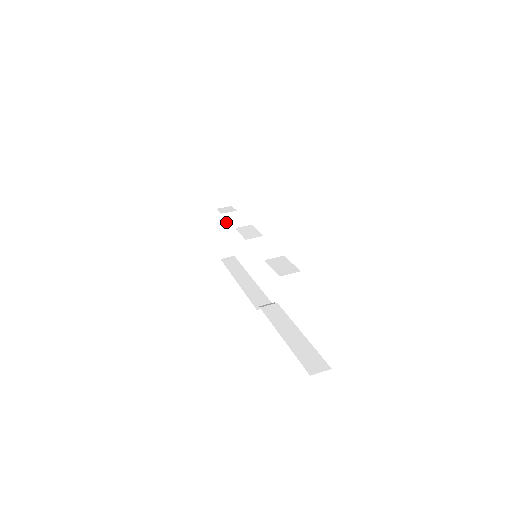
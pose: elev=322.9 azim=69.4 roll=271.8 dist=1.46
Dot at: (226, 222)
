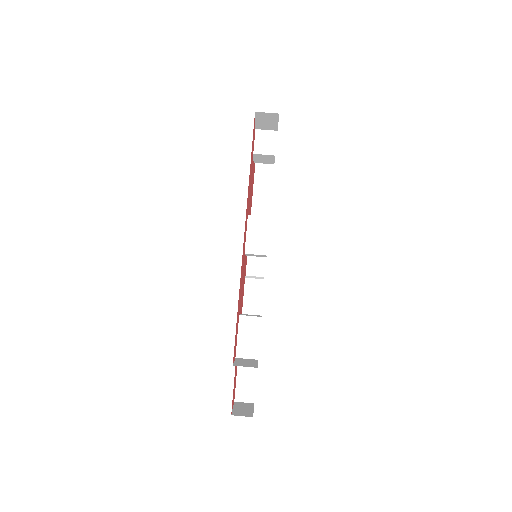
Dot at: (258, 158)
